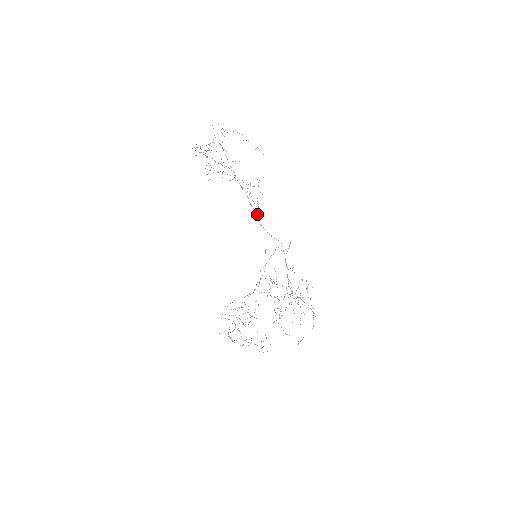
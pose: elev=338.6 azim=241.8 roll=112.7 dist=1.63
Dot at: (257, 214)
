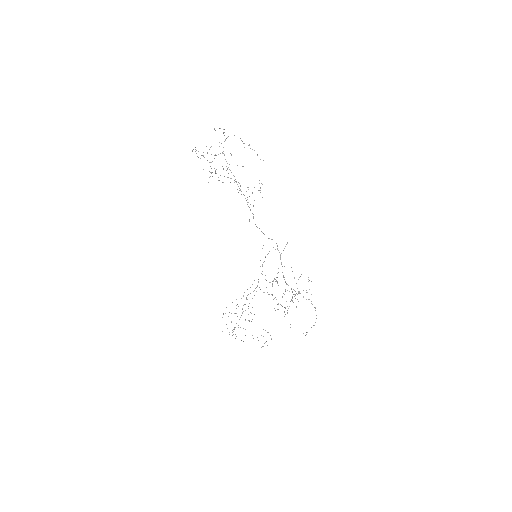
Dot at: (253, 216)
